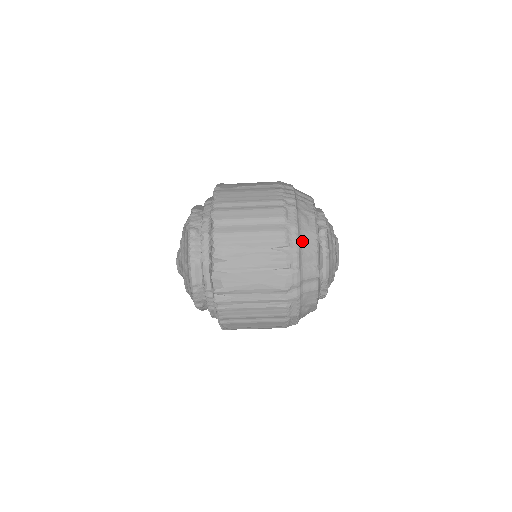
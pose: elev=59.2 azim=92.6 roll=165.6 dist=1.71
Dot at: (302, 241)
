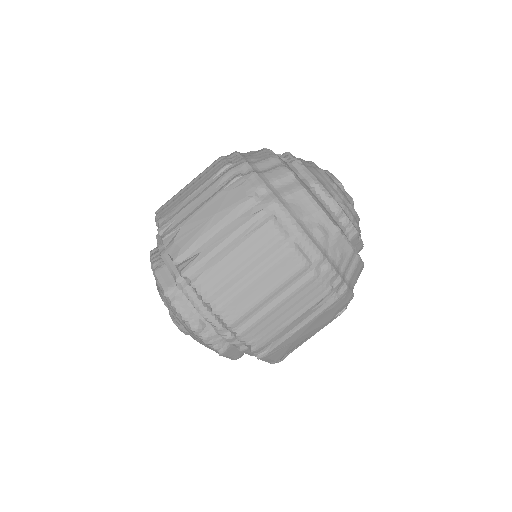
Dot at: (249, 158)
